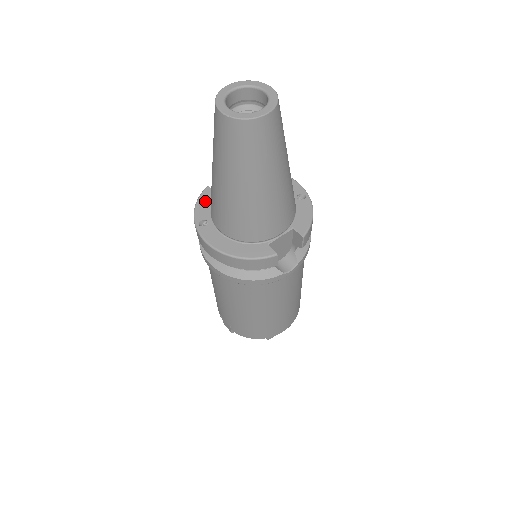
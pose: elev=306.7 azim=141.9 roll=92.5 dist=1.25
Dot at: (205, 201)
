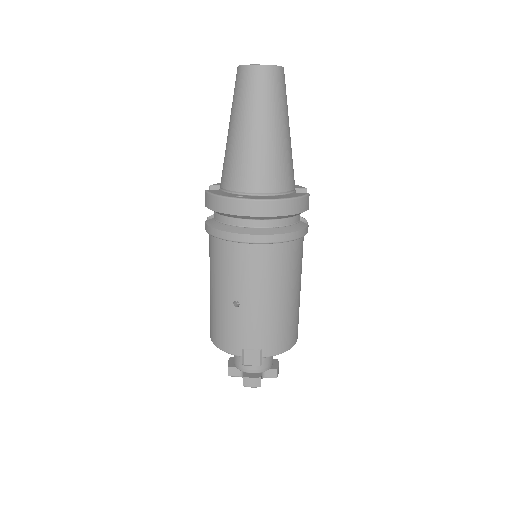
Dot at: (219, 192)
